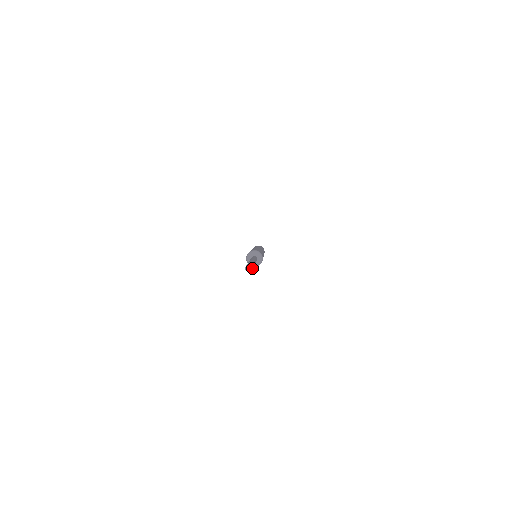
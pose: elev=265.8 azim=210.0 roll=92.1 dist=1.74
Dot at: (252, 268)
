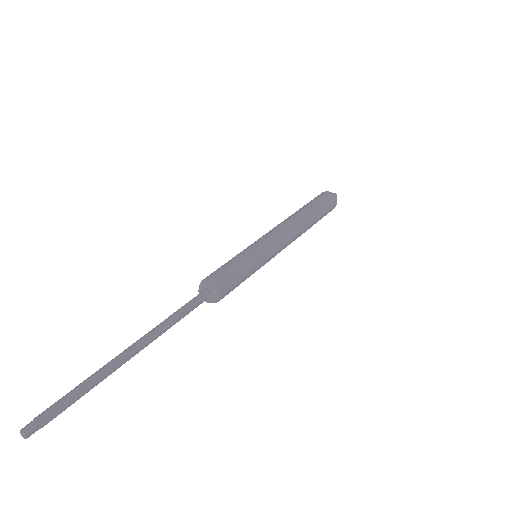
Dot at: (39, 426)
